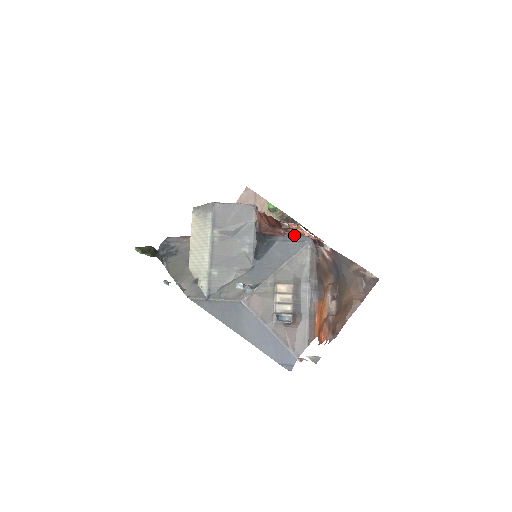
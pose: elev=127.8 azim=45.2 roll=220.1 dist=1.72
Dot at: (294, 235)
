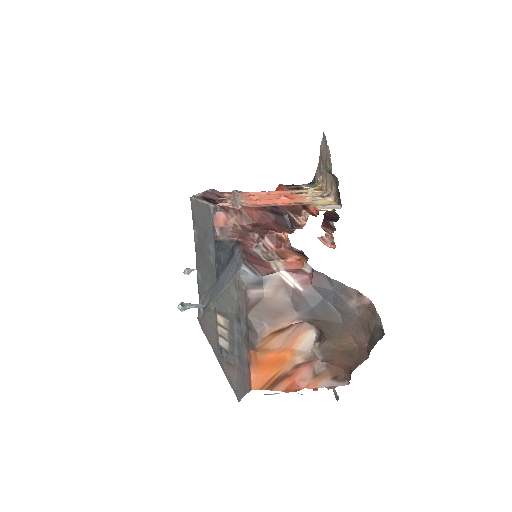
Dot at: (241, 253)
